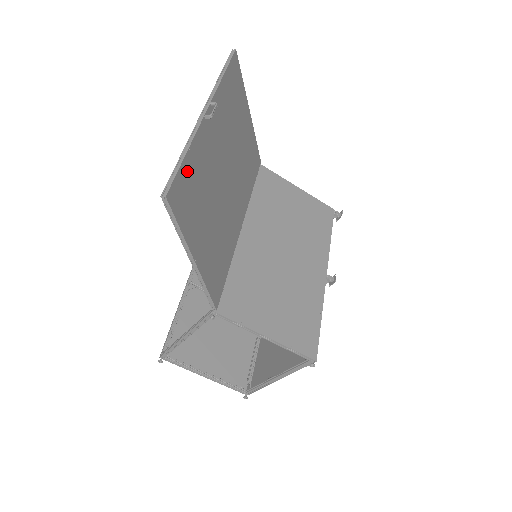
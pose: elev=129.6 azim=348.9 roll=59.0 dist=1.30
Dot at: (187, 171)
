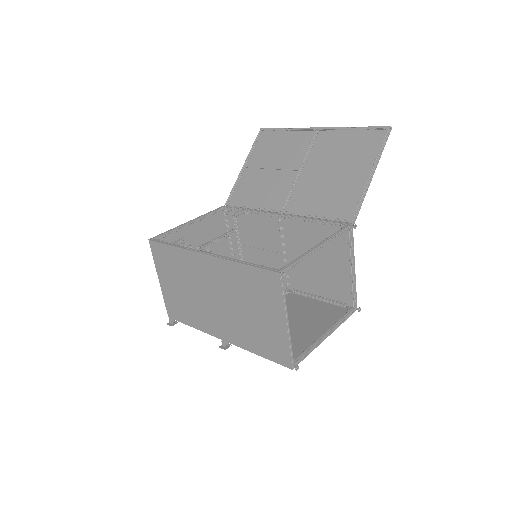
Dot at: (360, 135)
